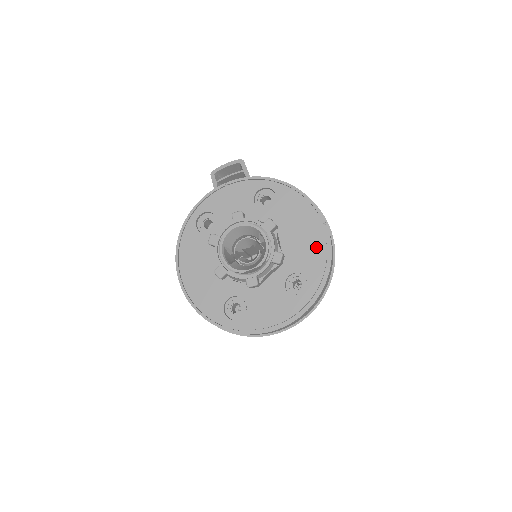
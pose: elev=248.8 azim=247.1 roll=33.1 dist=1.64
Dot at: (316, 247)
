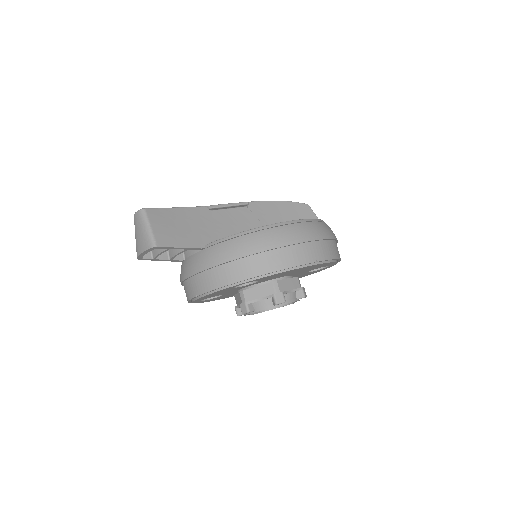
Dot at: occluded
